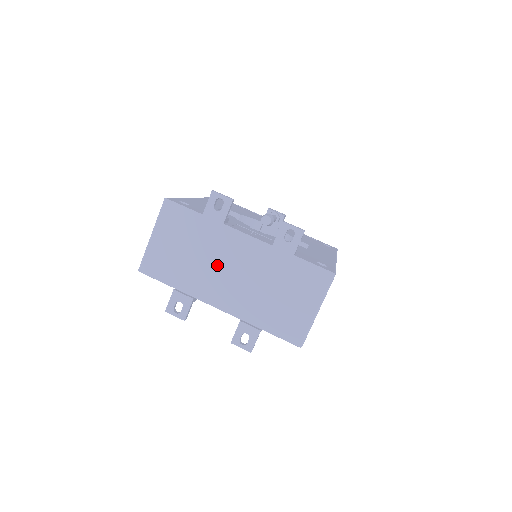
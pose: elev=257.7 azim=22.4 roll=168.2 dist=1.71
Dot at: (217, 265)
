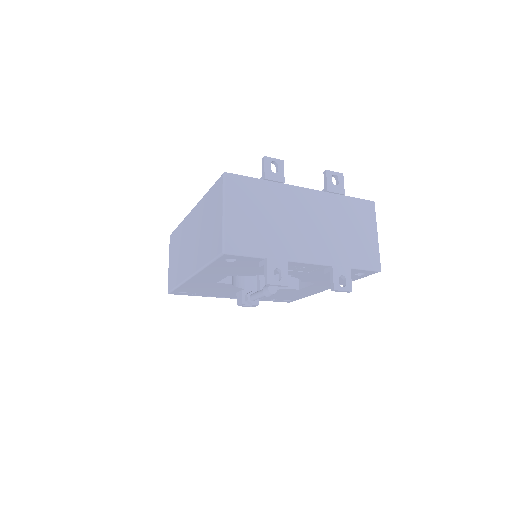
Dot at: (293, 222)
